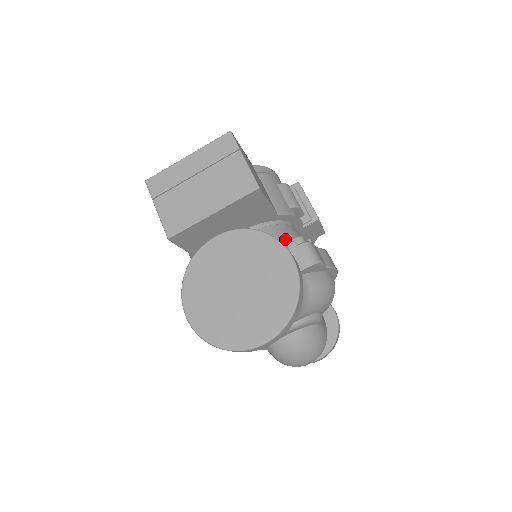
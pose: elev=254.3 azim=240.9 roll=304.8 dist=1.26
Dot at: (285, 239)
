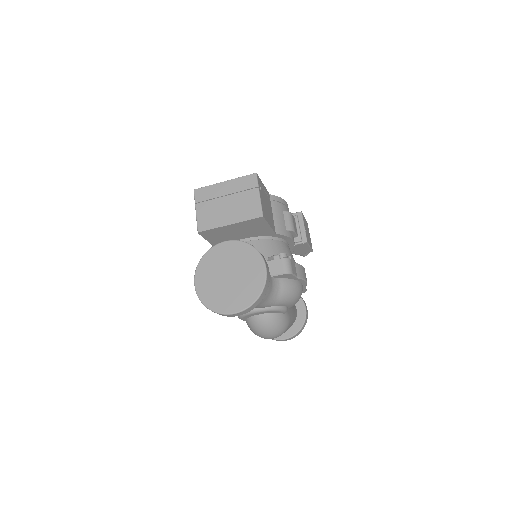
Dot at: (275, 251)
